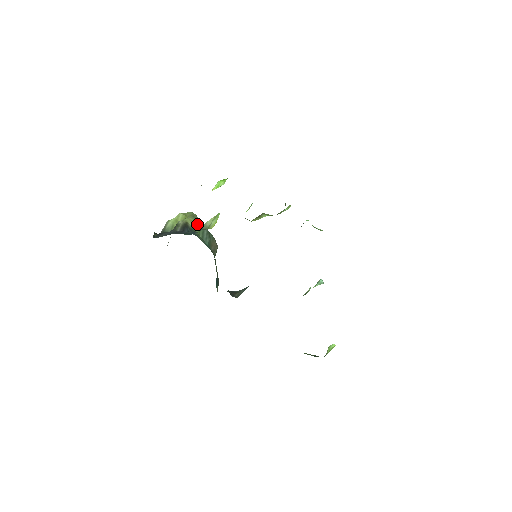
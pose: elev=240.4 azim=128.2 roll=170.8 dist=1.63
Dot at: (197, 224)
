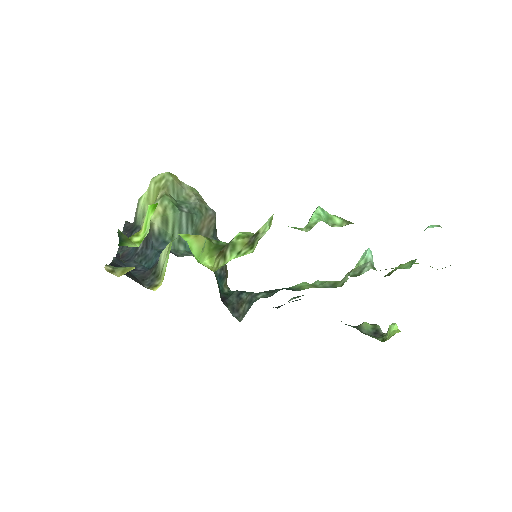
Dot at: (168, 216)
